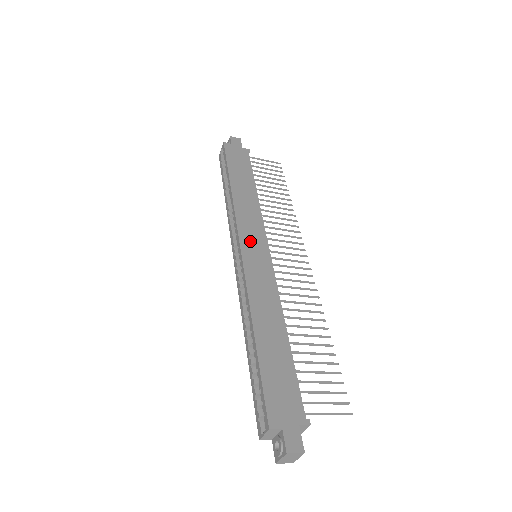
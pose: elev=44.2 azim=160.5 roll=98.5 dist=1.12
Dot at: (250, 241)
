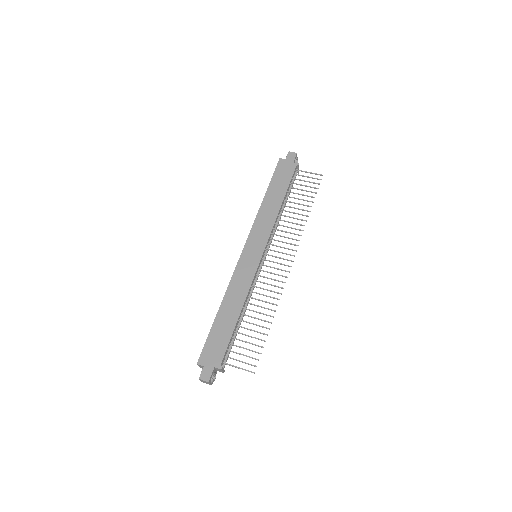
Dot at: (252, 246)
